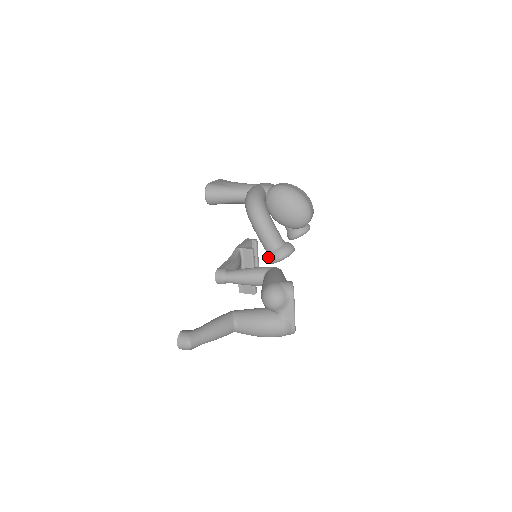
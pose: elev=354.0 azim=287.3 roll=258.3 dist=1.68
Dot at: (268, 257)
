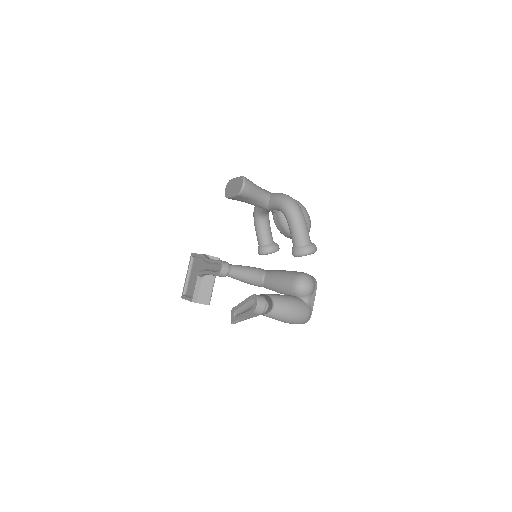
Dot at: (301, 249)
